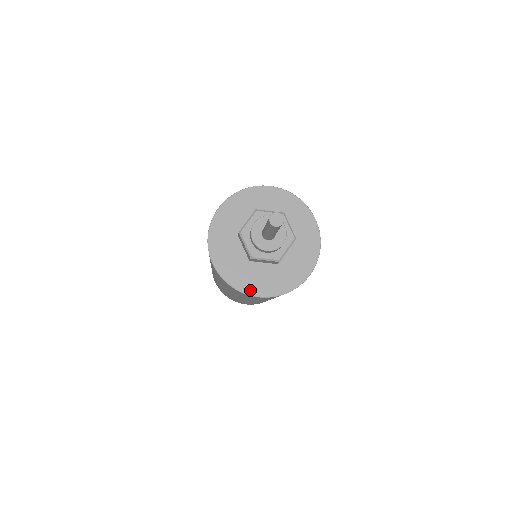
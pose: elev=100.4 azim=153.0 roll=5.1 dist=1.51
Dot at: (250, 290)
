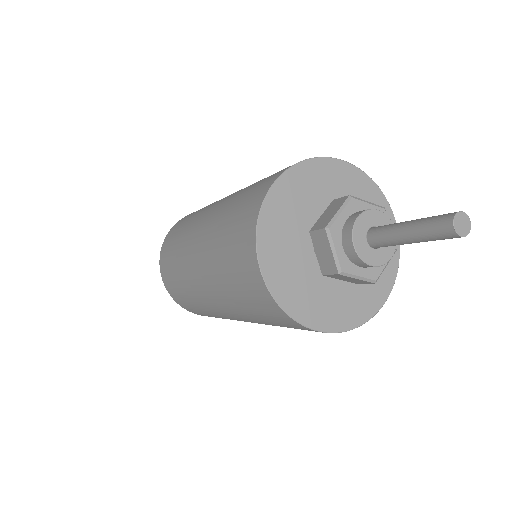
Dot at: (374, 306)
